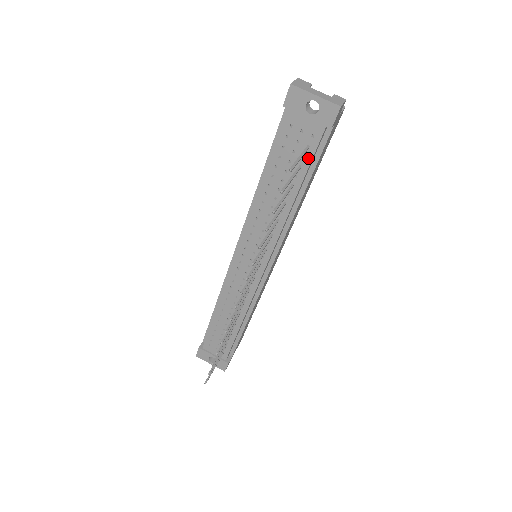
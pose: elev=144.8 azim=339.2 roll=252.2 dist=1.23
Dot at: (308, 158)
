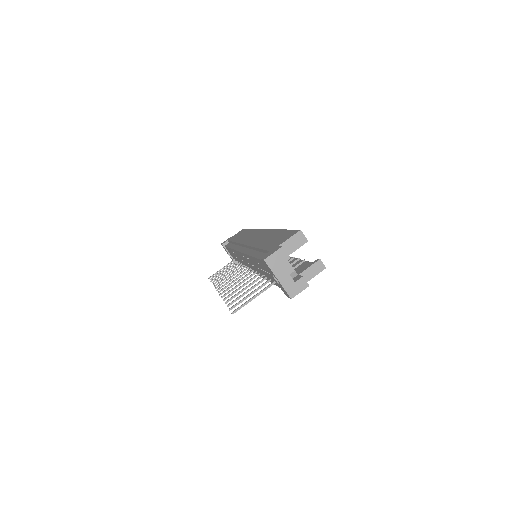
Dot at: (275, 283)
